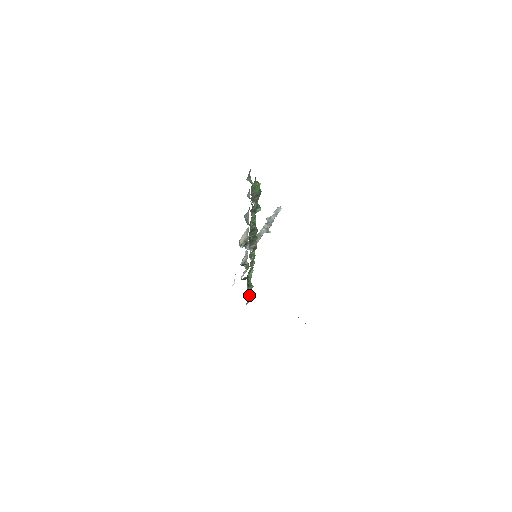
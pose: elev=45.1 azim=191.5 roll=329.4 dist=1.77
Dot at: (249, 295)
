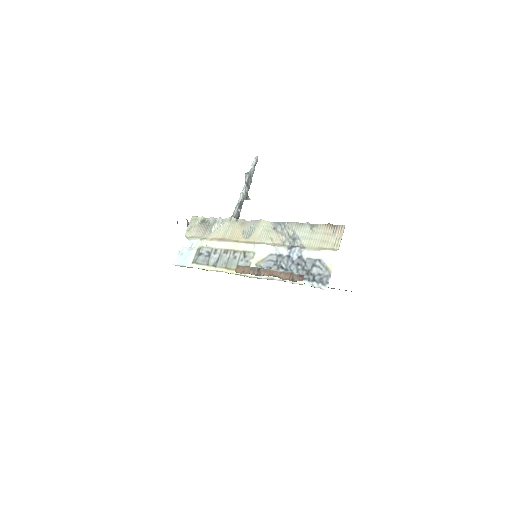
Dot at: occluded
